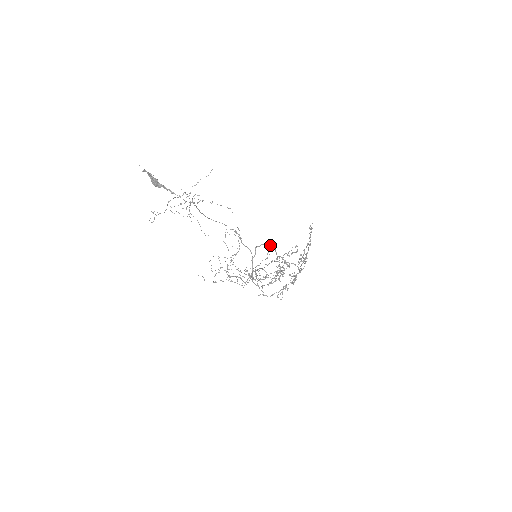
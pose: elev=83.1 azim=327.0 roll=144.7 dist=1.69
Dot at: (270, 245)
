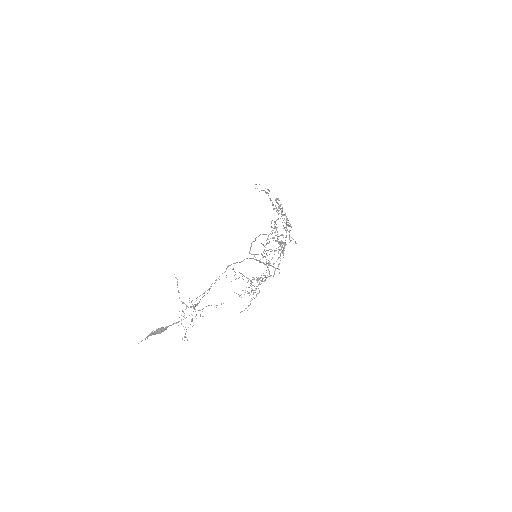
Dot at: (255, 240)
